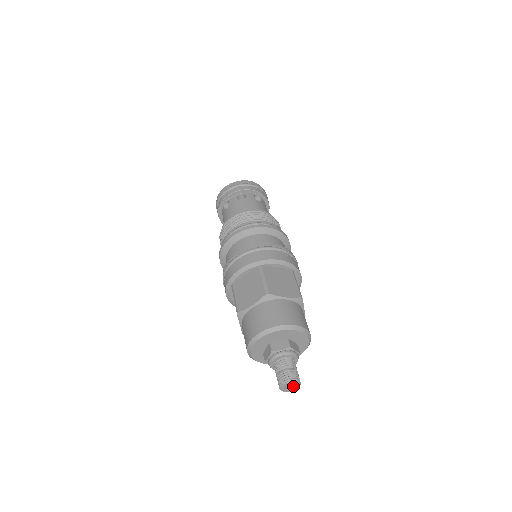
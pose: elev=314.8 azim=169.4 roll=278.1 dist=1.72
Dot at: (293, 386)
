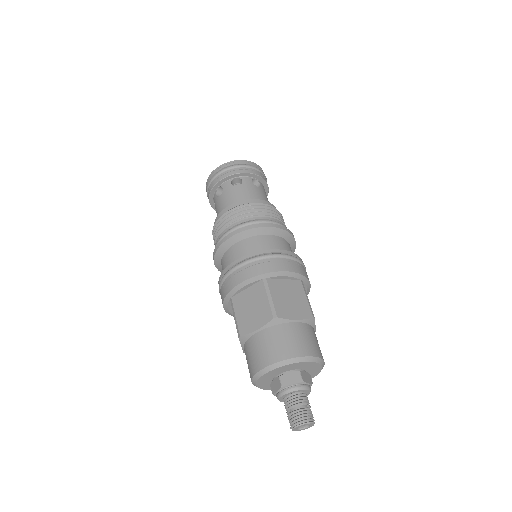
Dot at: (306, 425)
